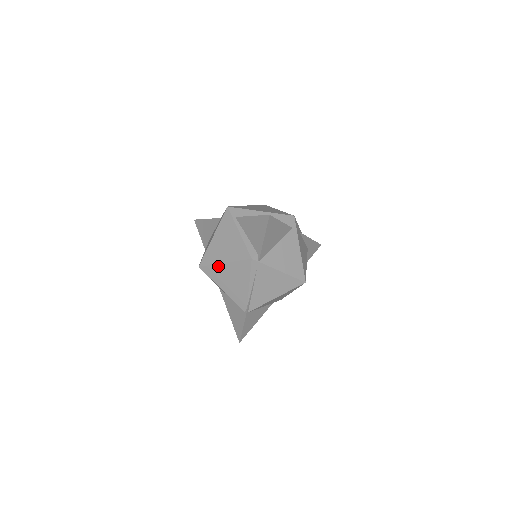
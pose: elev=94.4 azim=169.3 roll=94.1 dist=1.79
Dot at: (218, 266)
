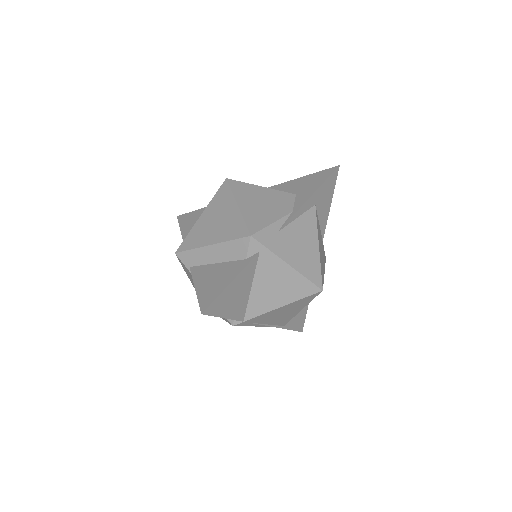
Dot at: occluded
